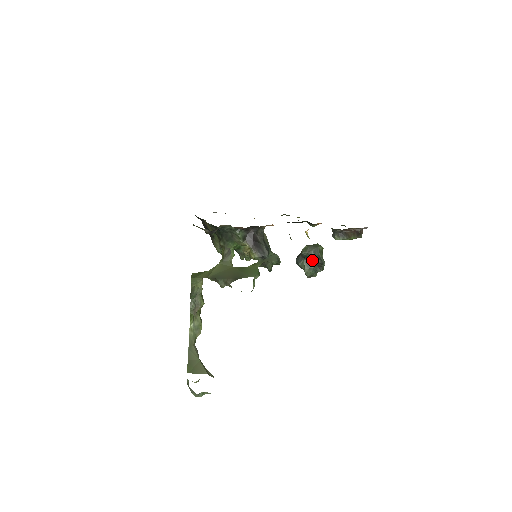
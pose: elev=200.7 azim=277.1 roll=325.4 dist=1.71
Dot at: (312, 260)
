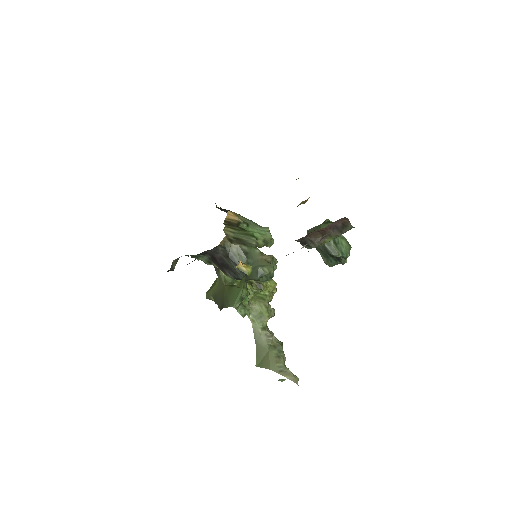
Dot at: occluded
